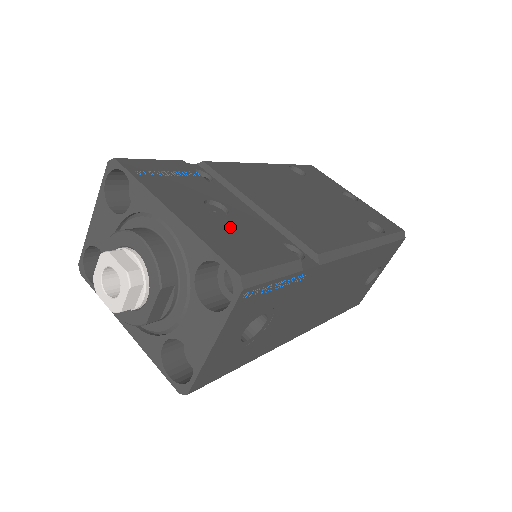
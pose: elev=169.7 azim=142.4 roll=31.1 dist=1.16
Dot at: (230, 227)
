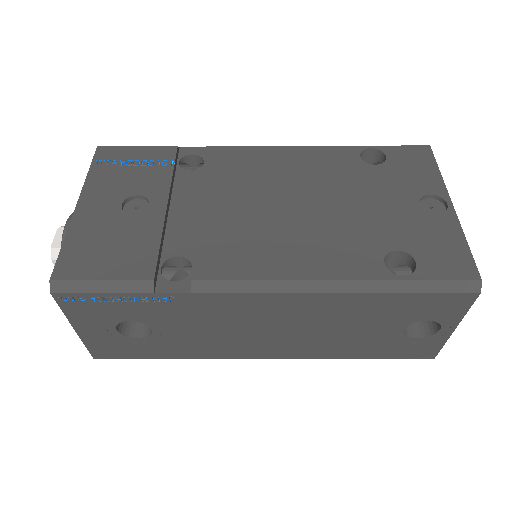
Dot at: (117, 229)
